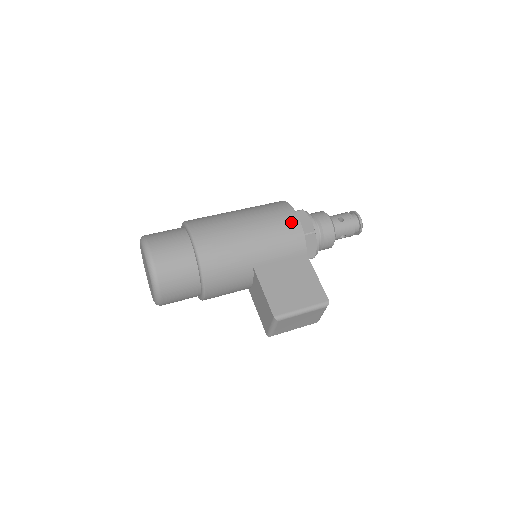
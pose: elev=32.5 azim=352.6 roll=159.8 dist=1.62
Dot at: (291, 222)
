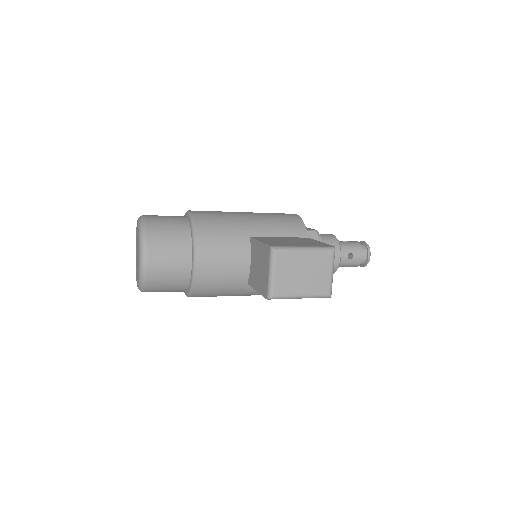
Dot at: (289, 215)
